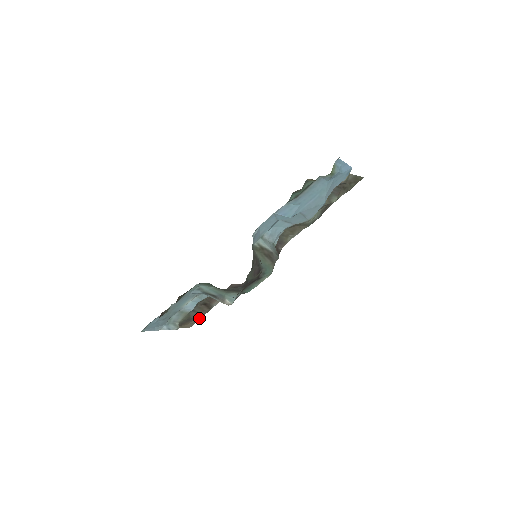
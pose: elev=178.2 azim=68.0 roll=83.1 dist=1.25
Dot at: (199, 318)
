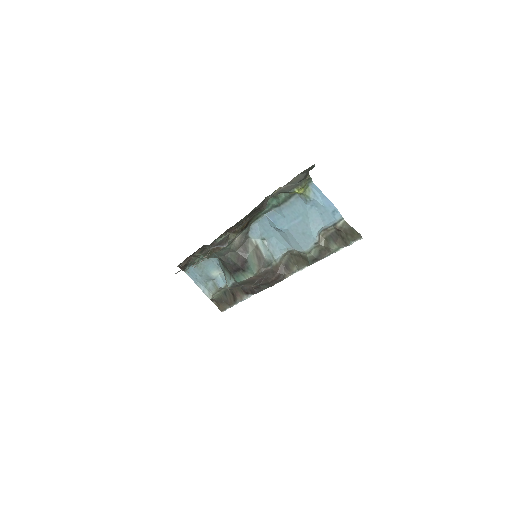
Dot at: (228, 306)
